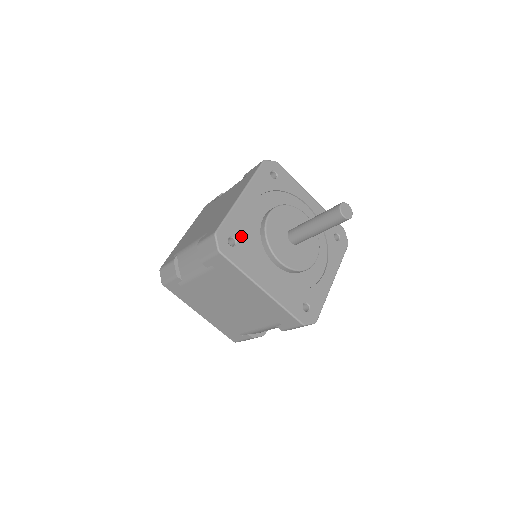
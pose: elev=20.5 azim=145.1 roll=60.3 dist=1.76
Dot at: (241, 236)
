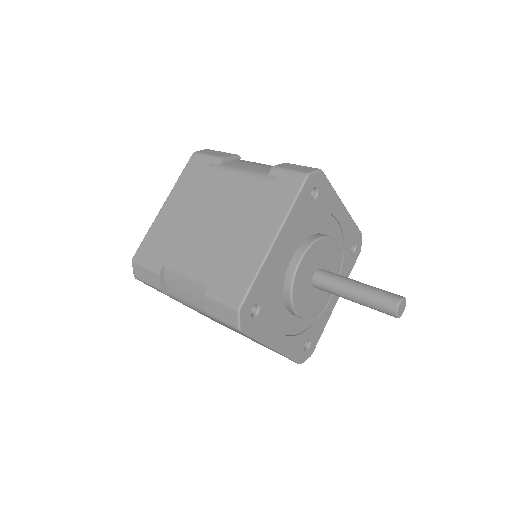
Dot at: (265, 299)
